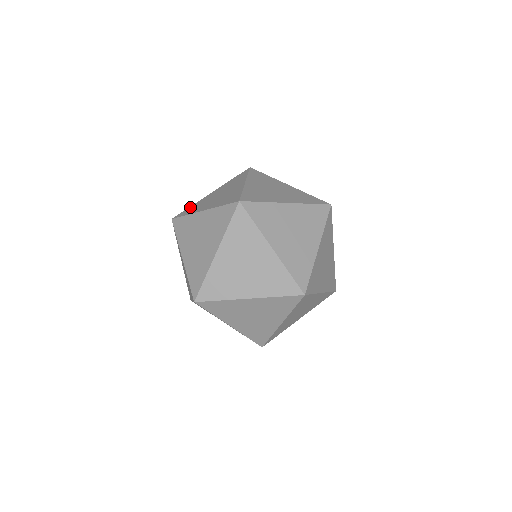
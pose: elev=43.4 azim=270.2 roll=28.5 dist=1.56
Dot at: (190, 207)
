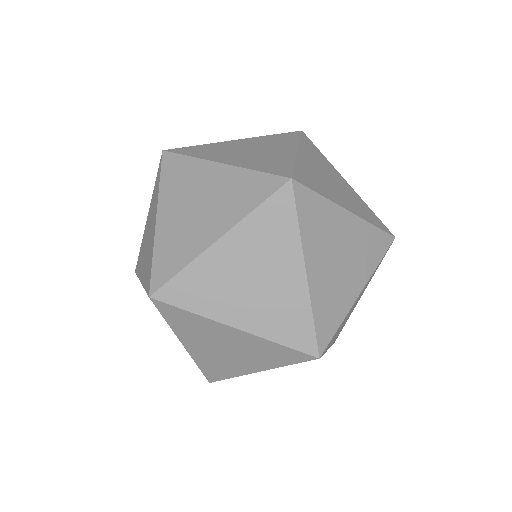
Dot at: occluded
